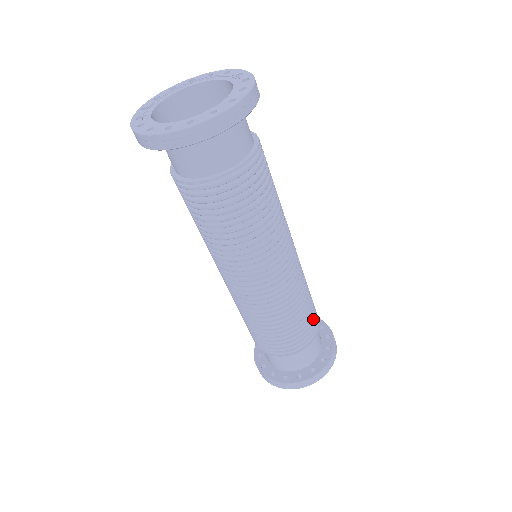
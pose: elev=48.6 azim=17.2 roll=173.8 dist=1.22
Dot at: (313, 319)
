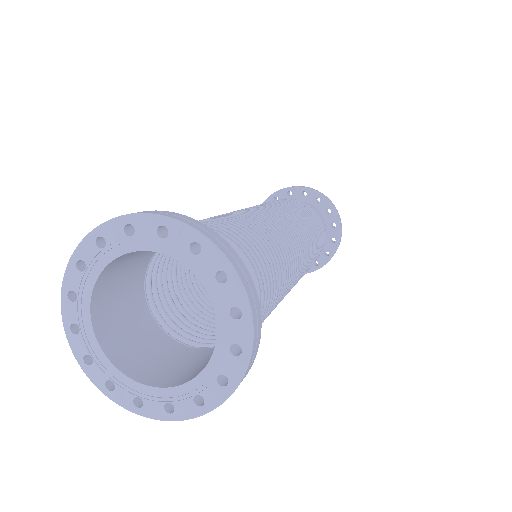
Dot at: occluded
